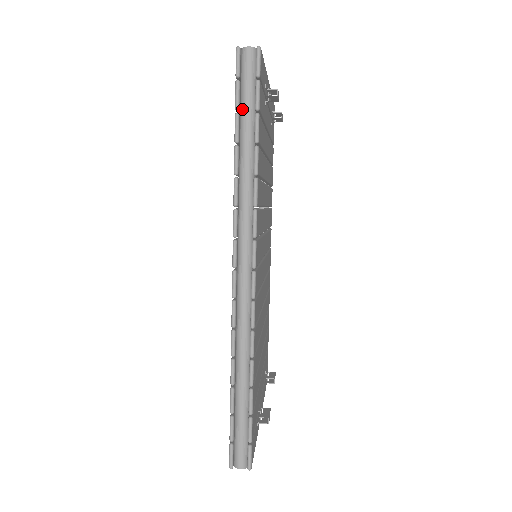
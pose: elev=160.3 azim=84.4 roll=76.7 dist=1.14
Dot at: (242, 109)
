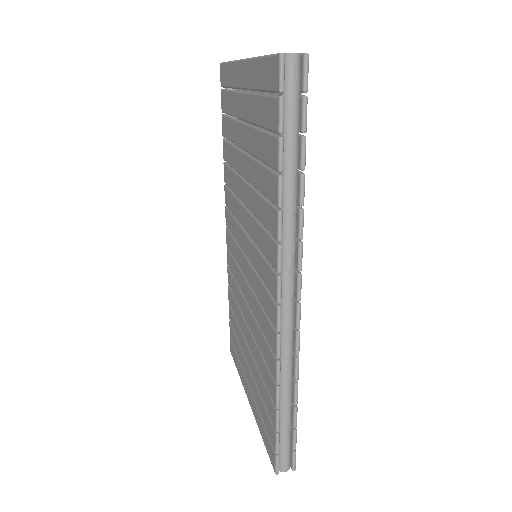
Dot at: (285, 131)
